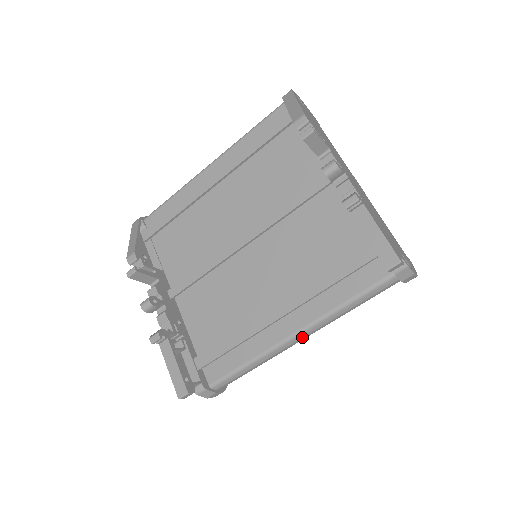
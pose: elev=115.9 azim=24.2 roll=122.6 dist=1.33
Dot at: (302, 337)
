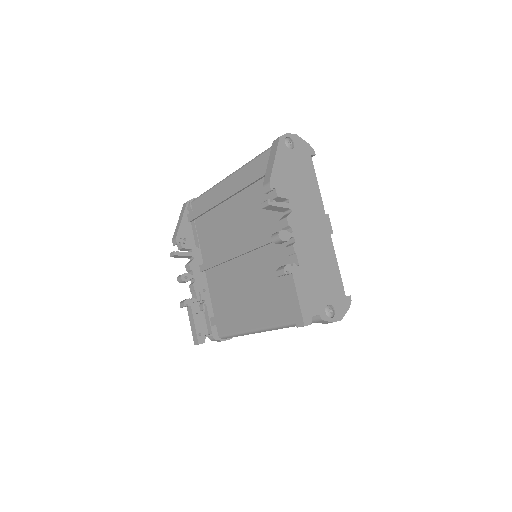
Dot at: occluded
